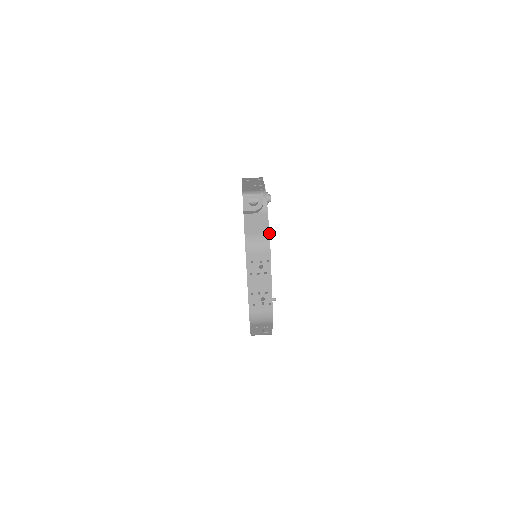
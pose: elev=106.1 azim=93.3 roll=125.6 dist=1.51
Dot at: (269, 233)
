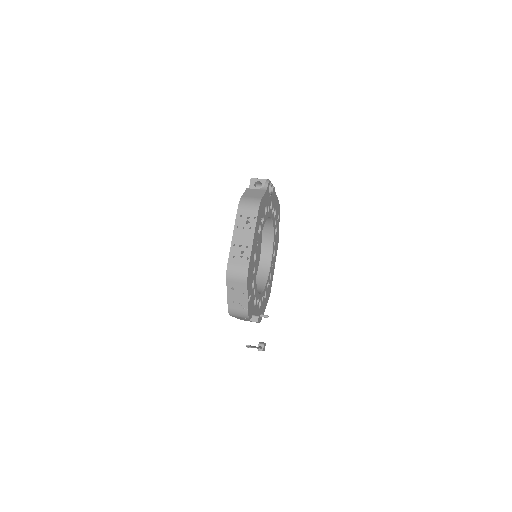
Dot at: (262, 198)
